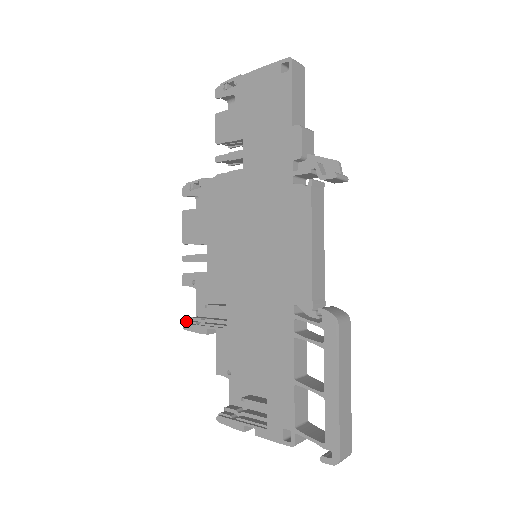
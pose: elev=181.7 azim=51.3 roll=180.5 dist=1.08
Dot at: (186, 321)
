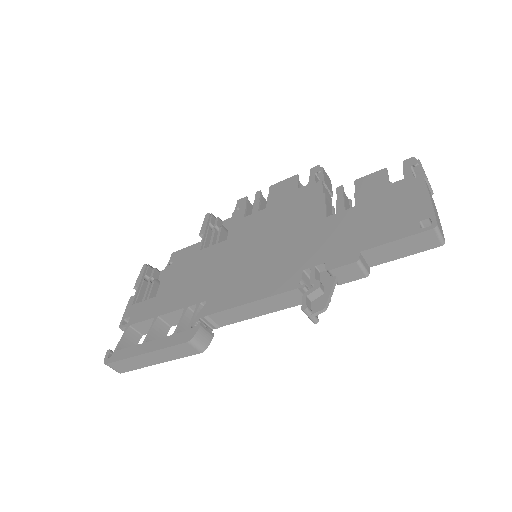
Dot at: occluded
